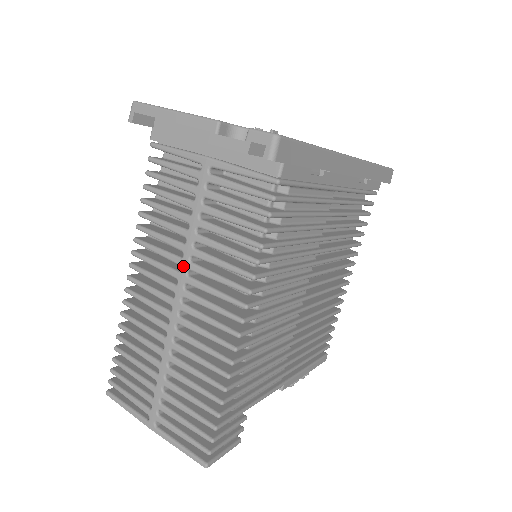
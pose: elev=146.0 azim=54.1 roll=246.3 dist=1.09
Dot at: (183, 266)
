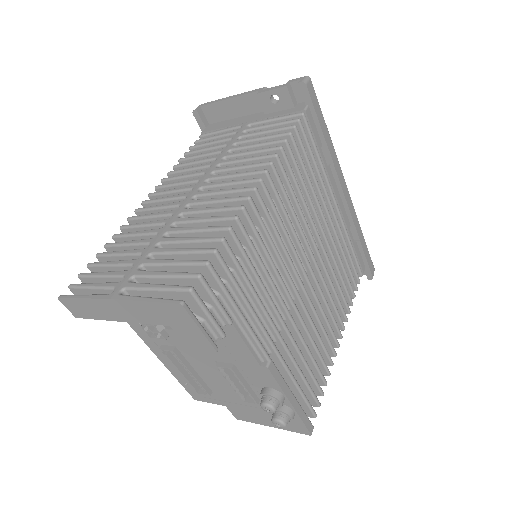
Dot at: (208, 171)
